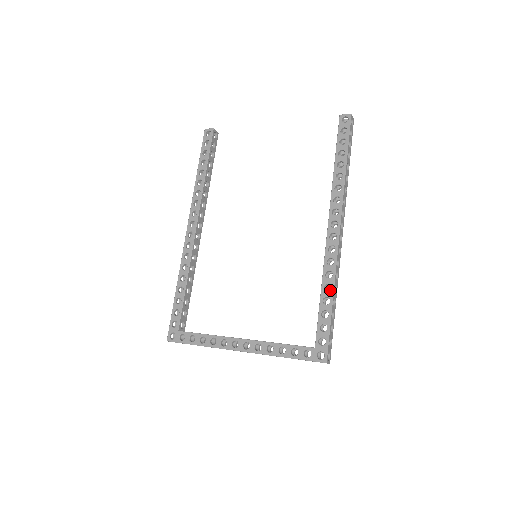
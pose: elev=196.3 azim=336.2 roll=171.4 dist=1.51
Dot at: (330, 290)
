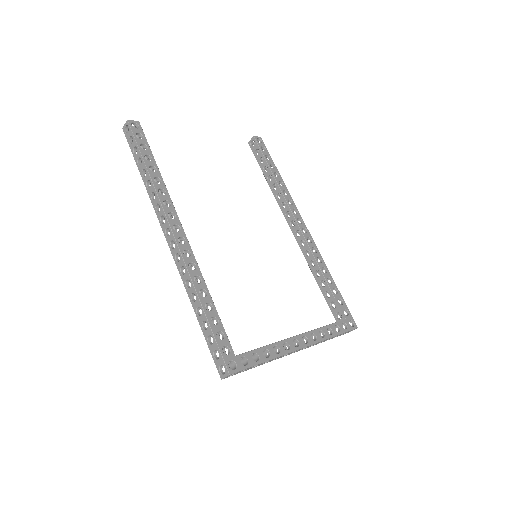
Dot at: (328, 271)
